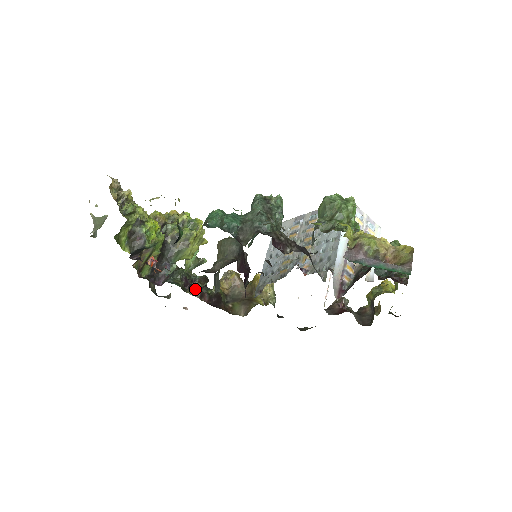
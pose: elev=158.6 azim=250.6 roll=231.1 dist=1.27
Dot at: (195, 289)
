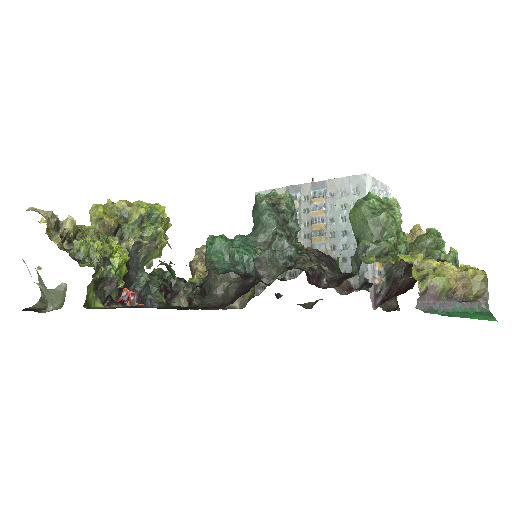
Dot at: (181, 300)
